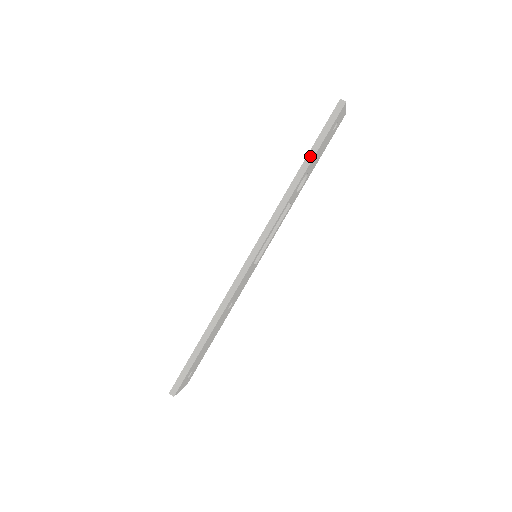
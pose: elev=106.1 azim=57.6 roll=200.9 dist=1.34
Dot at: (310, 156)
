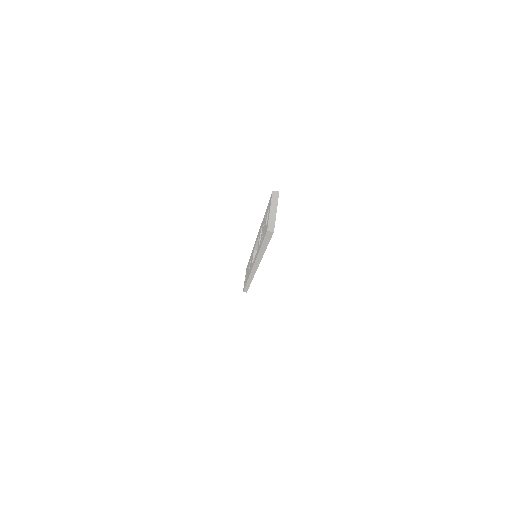
Dot at: (263, 248)
